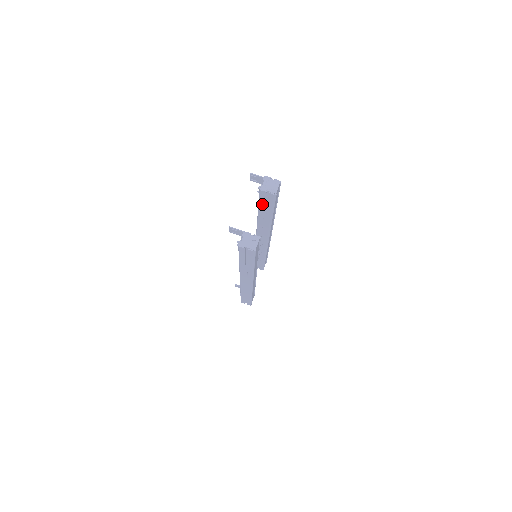
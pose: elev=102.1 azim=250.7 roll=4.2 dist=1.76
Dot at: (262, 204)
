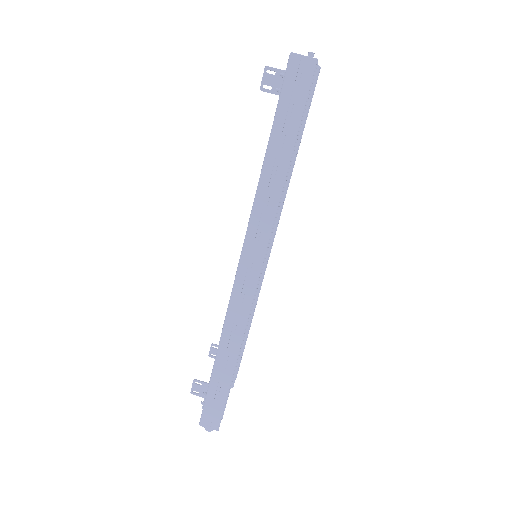
Dot at: occluded
